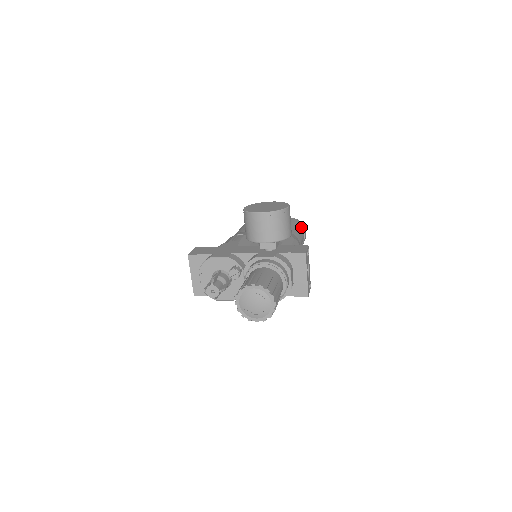
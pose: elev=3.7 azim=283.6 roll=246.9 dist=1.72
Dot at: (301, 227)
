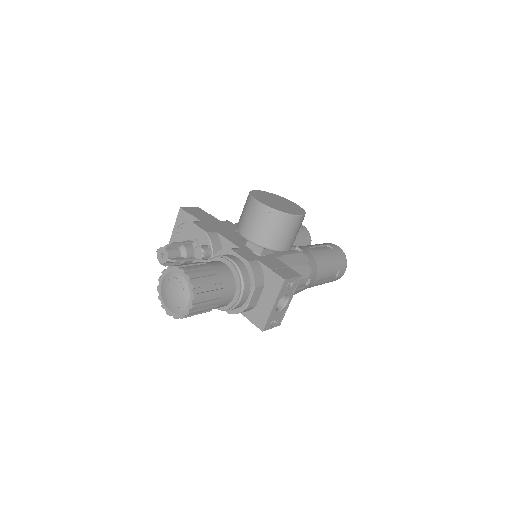
Dot at: (339, 261)
